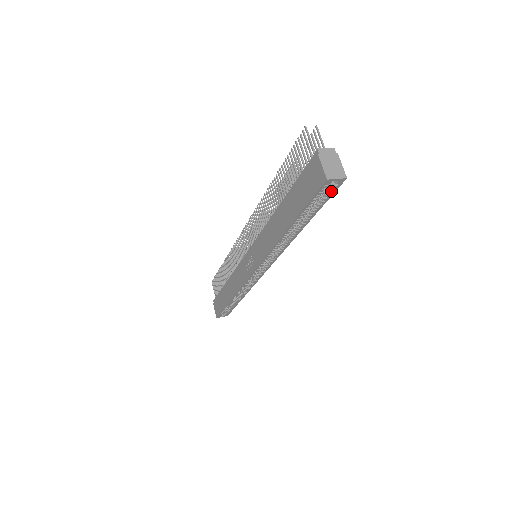
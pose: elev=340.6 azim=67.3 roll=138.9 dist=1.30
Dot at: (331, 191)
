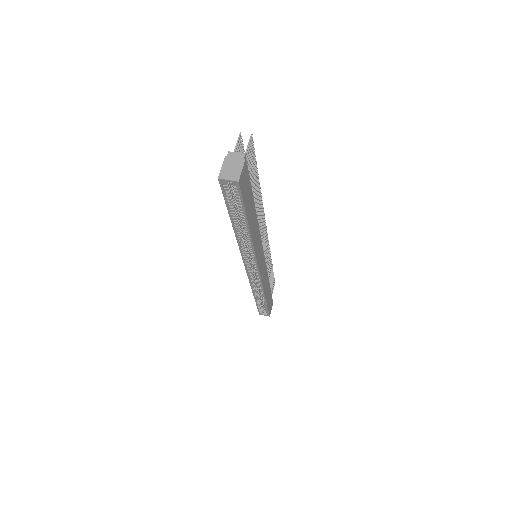
Dot at: (238, 193)
